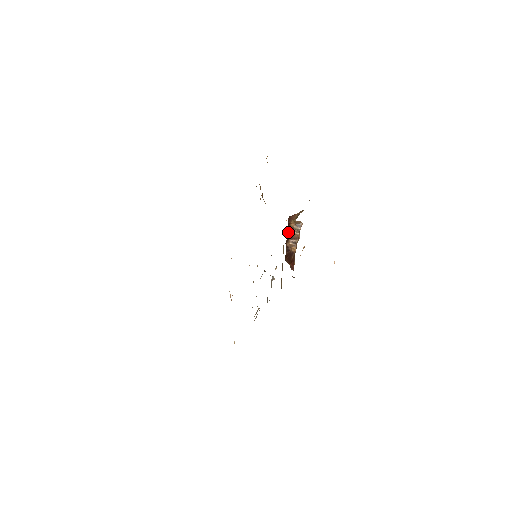
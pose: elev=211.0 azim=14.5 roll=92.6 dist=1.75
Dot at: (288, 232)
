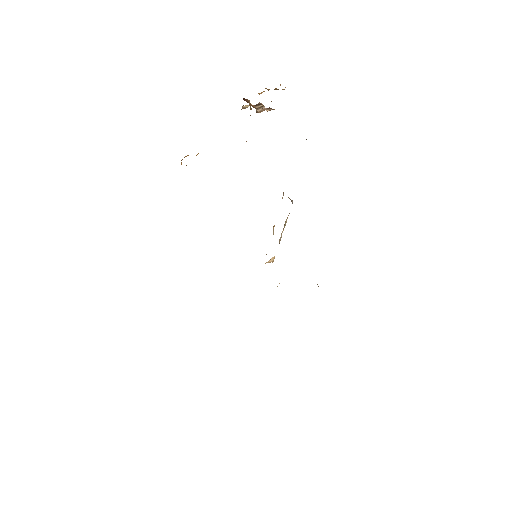
Dot at: occluded
